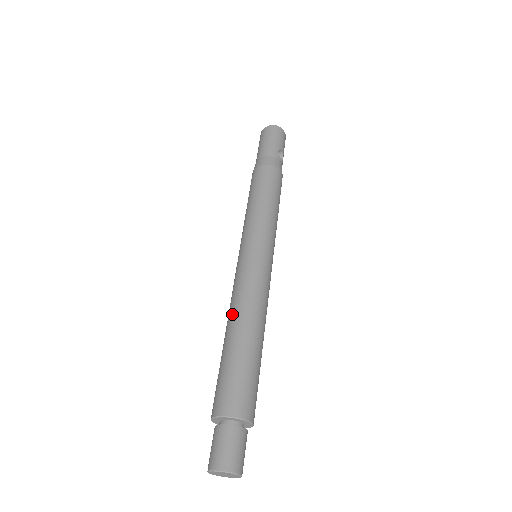
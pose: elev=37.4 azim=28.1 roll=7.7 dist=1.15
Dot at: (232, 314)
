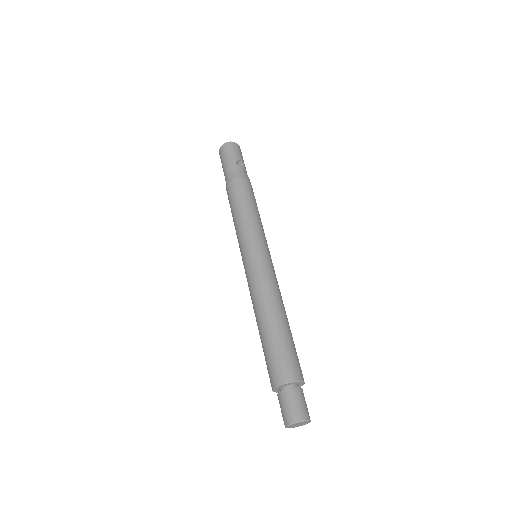
Dot at: (255, 311)
